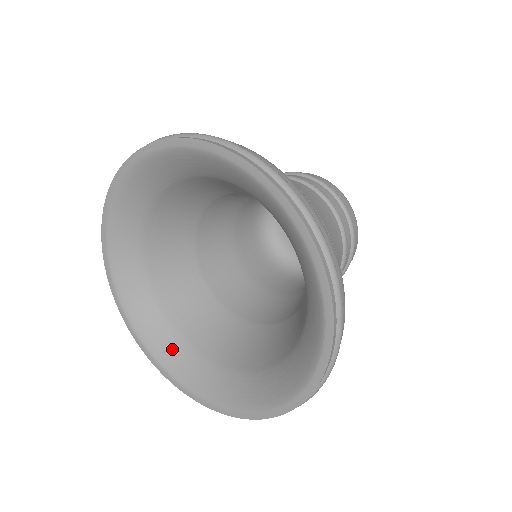
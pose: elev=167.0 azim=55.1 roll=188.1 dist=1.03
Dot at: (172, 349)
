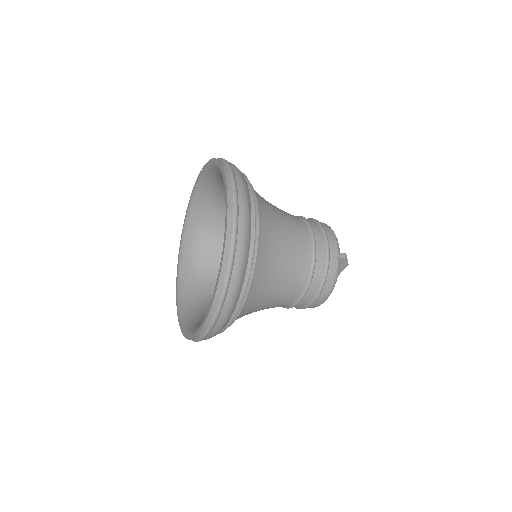
Dot at: (190, 249)
